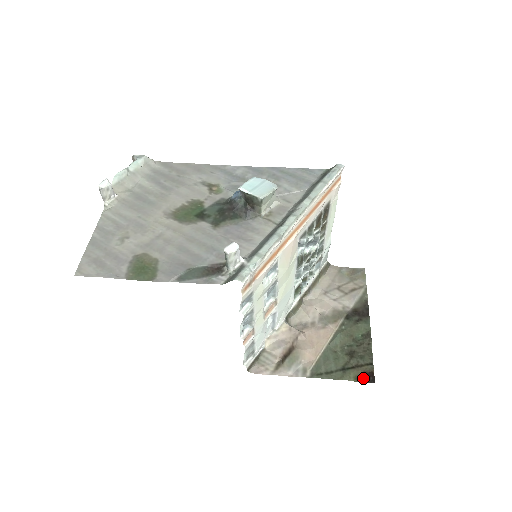
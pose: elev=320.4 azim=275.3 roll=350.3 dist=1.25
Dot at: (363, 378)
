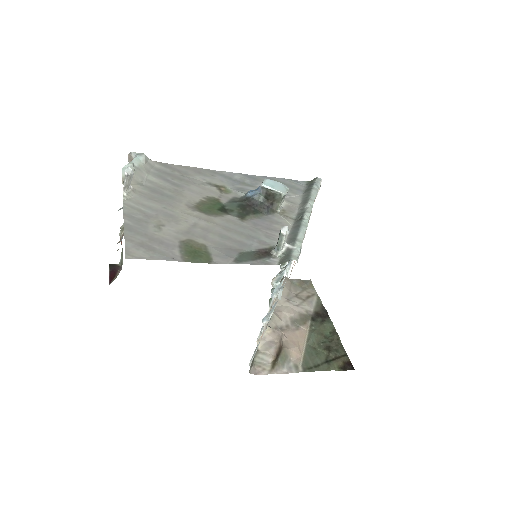
Dot at: (344, 367)
